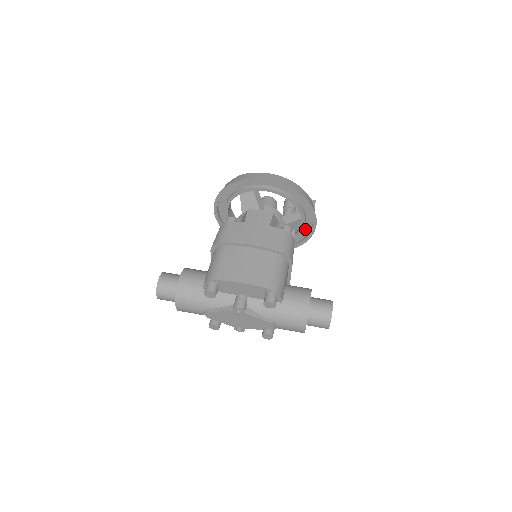
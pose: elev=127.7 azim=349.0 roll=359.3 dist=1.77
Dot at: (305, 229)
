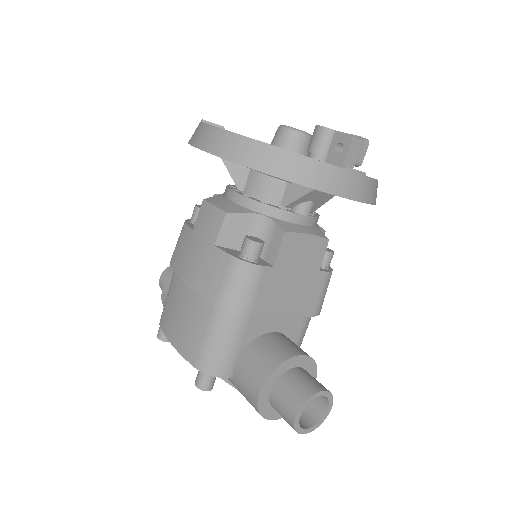
Dot at: occluded
